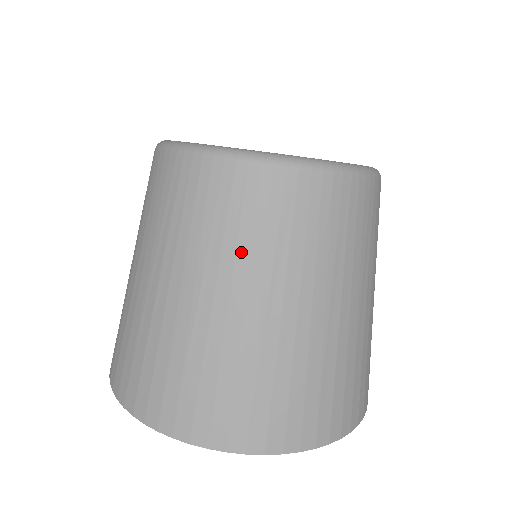
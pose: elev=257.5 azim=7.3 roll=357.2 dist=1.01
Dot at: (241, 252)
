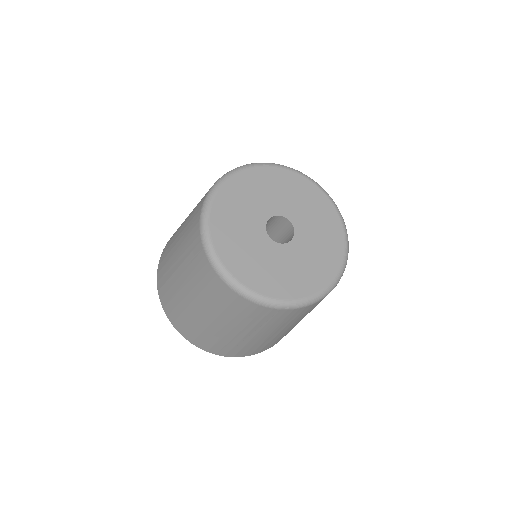
Dot at: (231, 318)
